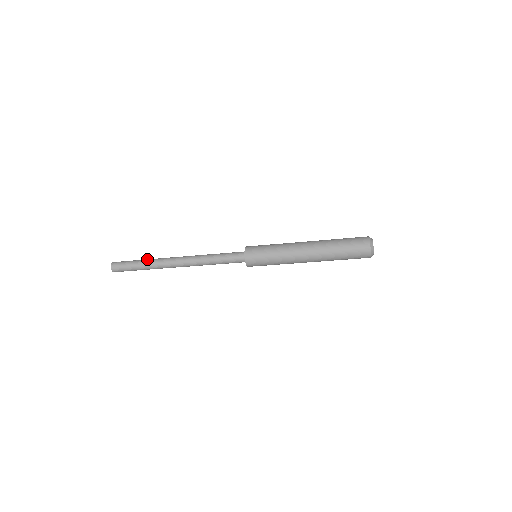
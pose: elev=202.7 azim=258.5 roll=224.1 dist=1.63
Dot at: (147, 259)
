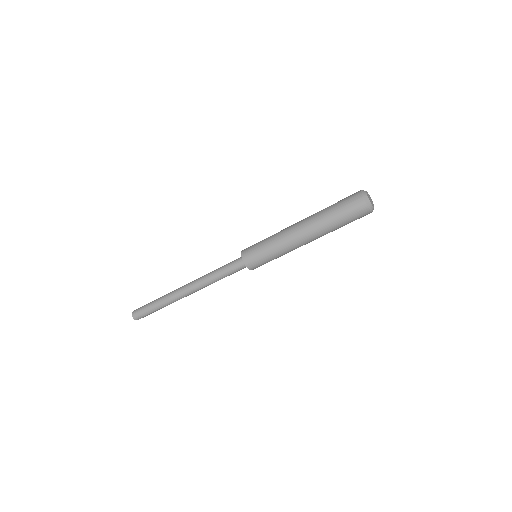
Dot at: occluded
